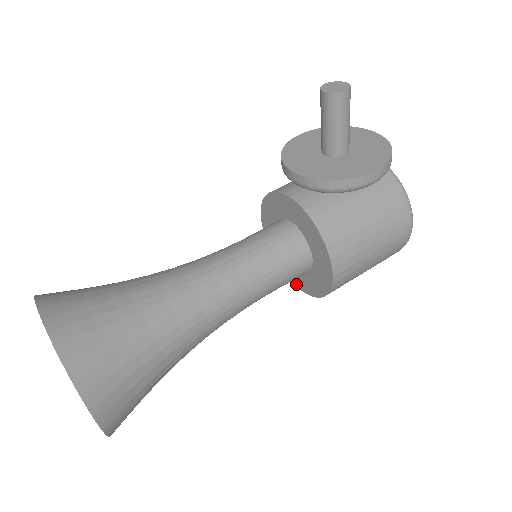
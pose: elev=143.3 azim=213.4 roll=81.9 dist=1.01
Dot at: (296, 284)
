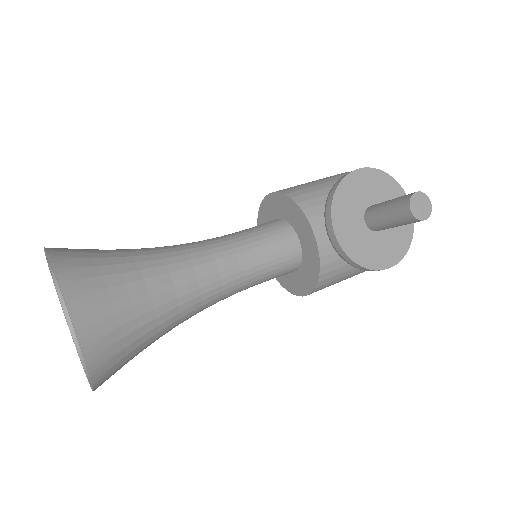
Dot at: occluded
